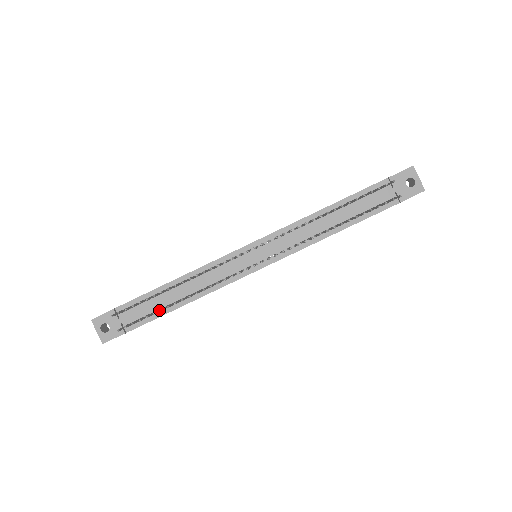
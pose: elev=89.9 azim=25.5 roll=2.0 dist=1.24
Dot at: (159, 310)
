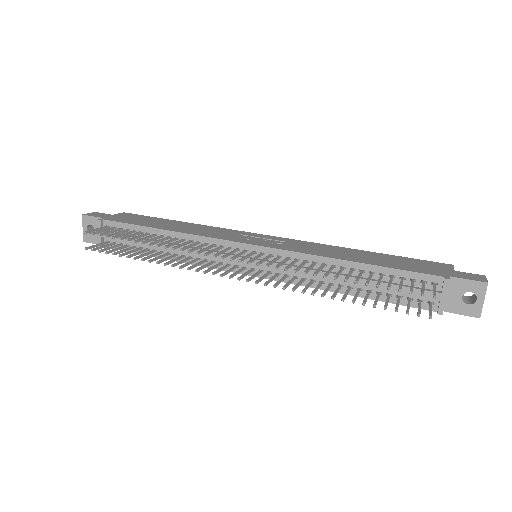
Dot at: (134, 251)
